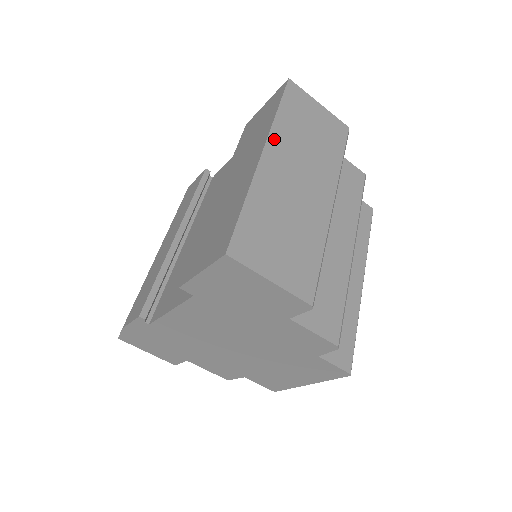
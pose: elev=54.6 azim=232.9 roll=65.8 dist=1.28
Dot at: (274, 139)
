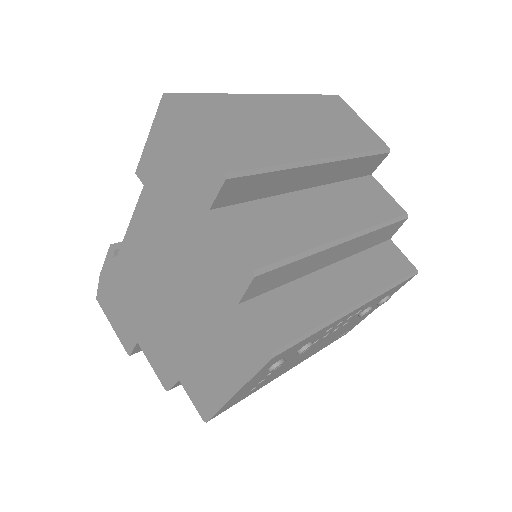
Dot at: (288, 99)
